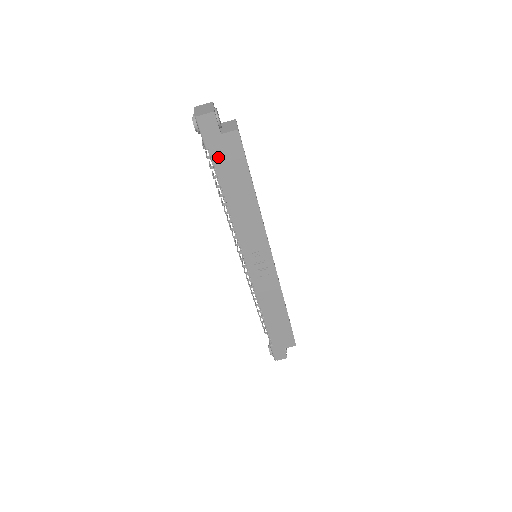
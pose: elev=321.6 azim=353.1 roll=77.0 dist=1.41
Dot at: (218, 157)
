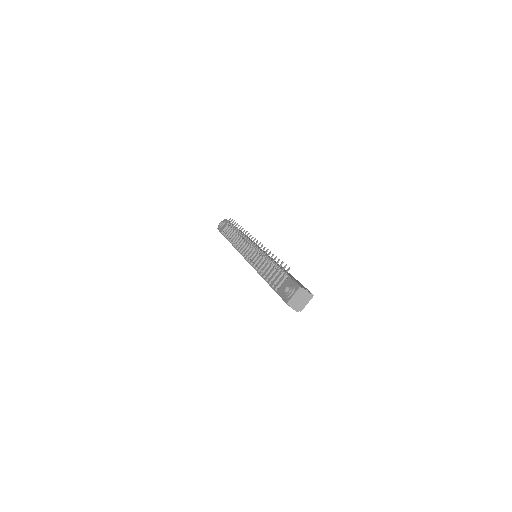
Dot at: occluded
